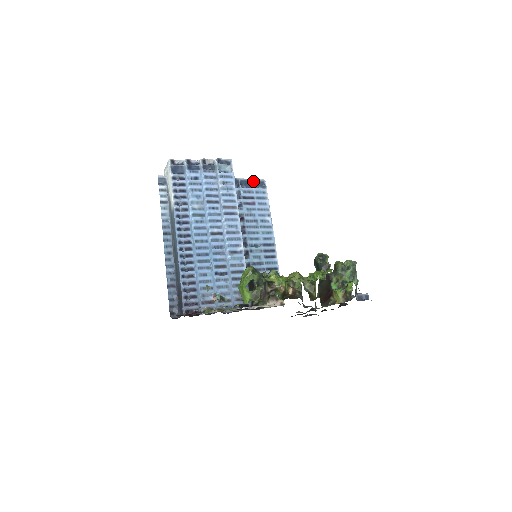
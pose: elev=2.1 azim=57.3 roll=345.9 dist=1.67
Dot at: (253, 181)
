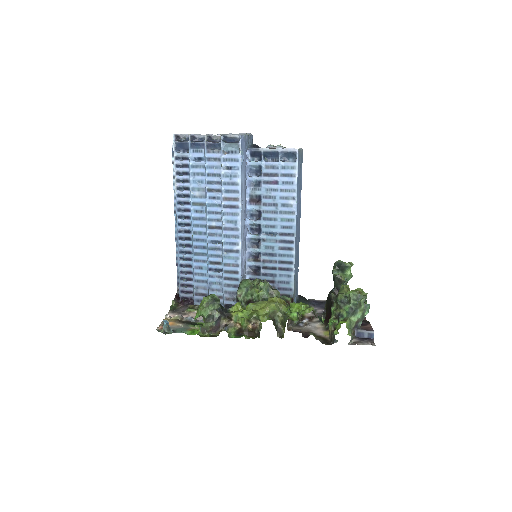
Dot at: (280, 152)
